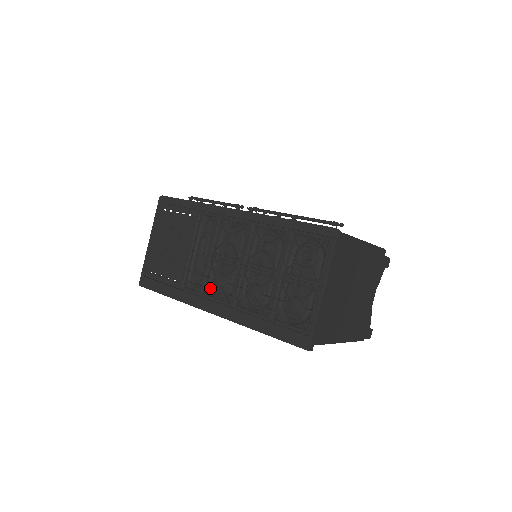
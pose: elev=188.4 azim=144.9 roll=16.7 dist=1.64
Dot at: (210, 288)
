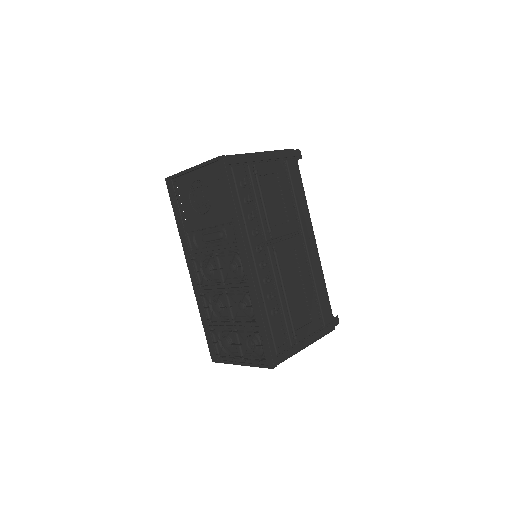
Dot at: occluded
